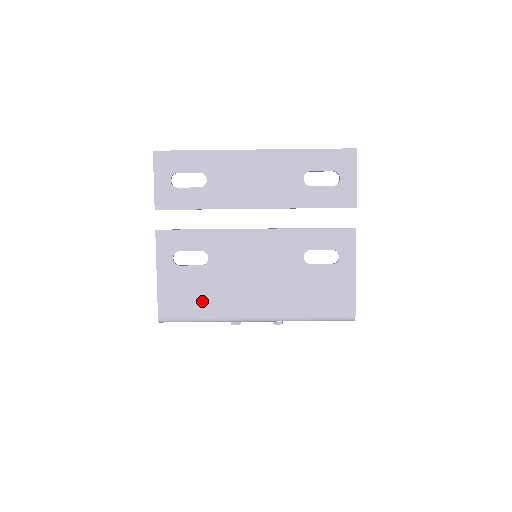
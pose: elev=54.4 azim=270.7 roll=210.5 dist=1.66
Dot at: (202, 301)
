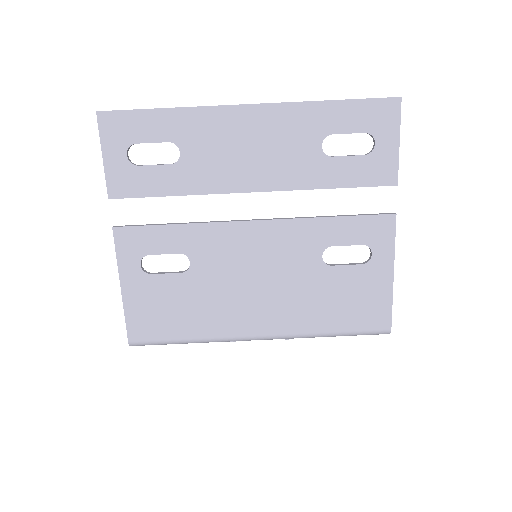
Dot at: (185, 319)
